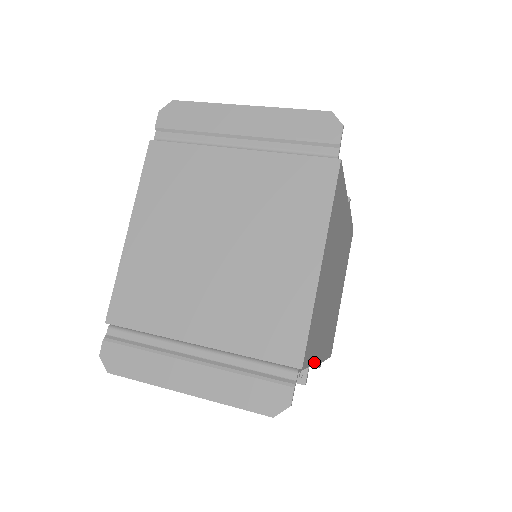
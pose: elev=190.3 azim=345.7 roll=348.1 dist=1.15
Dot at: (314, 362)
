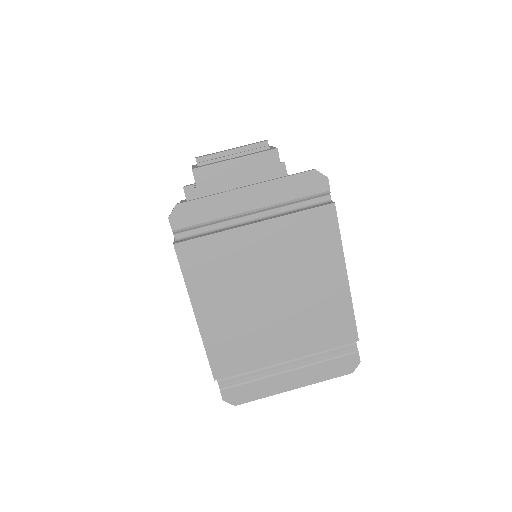
Dot at: occluded
